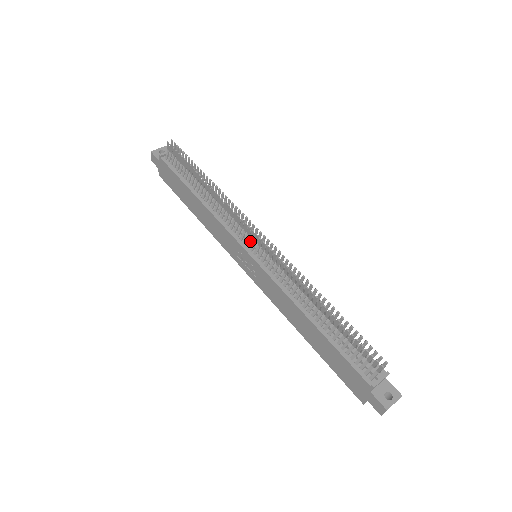
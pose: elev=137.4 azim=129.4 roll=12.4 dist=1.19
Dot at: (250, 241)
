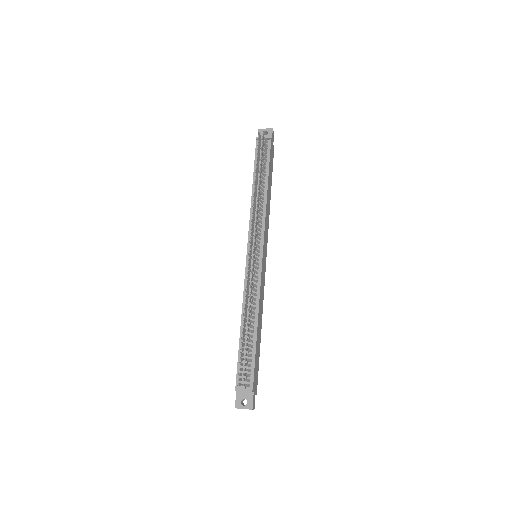
Dot at: (251, 245)
